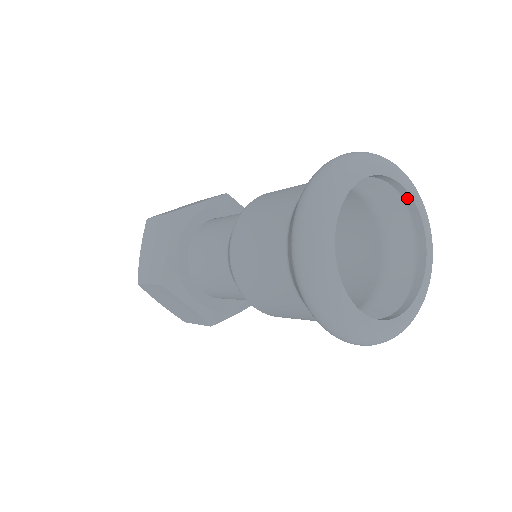
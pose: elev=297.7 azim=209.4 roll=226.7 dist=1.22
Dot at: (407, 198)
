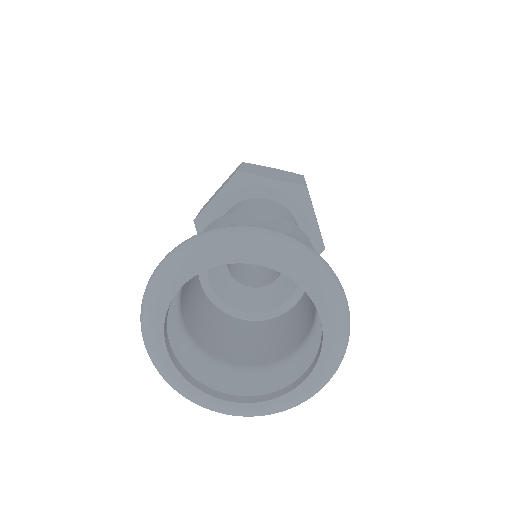
Dot at: (320, 317)
